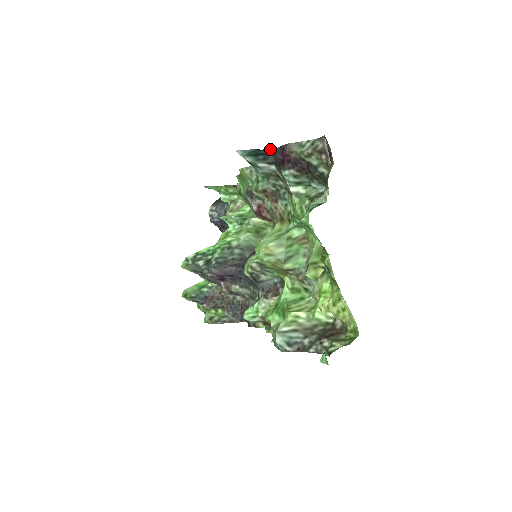
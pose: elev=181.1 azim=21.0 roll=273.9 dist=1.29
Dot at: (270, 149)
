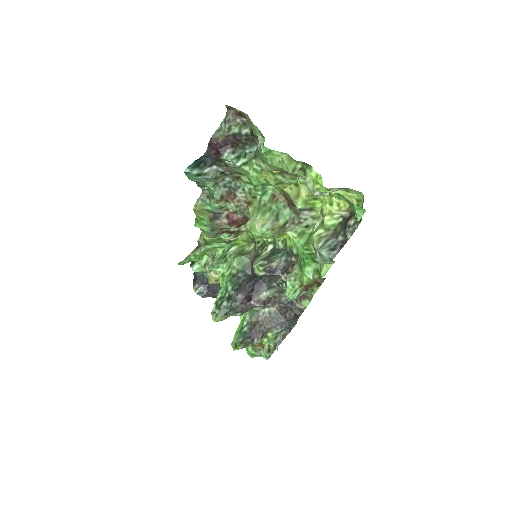
Dot at: (203, 155)
